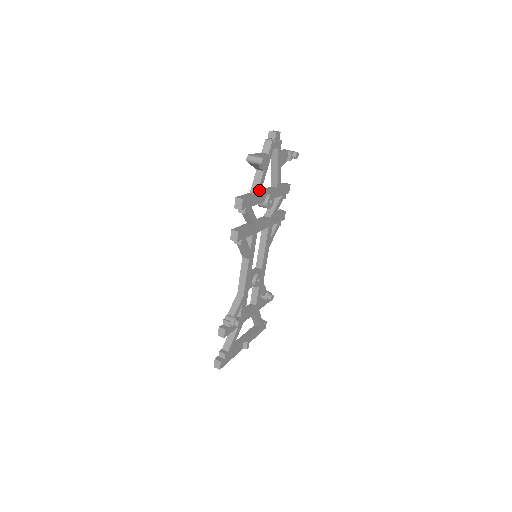
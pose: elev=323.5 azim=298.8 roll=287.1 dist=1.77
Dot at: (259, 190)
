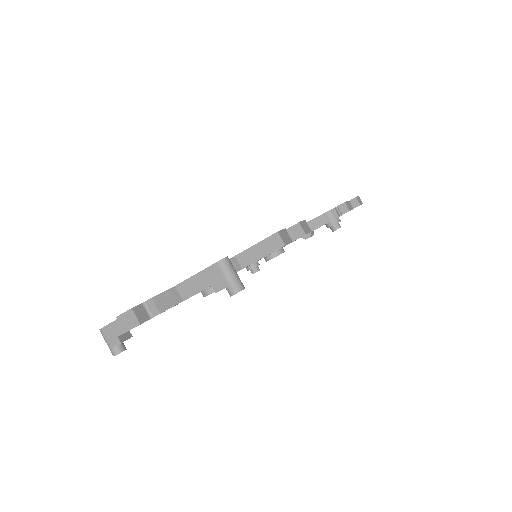
Dot at: occluded
